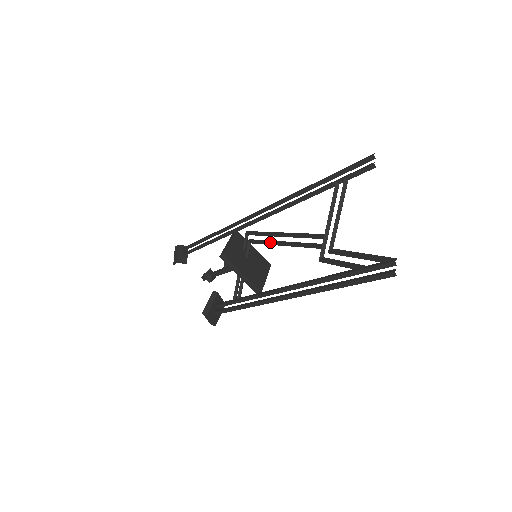
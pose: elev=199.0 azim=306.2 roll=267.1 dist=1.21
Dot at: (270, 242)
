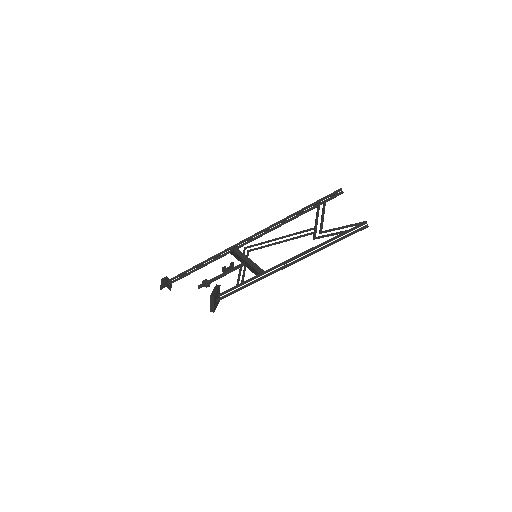
Dot at: (269, 244)
